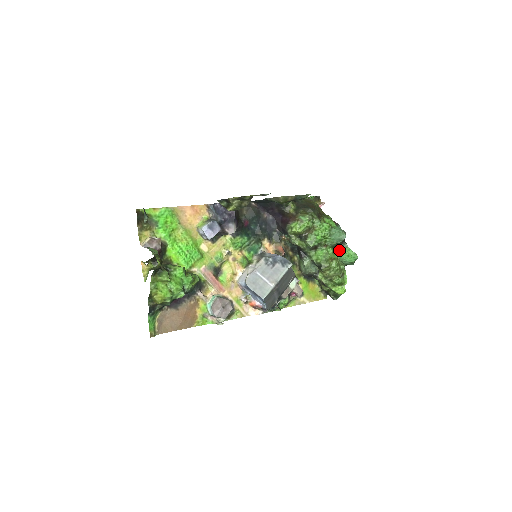
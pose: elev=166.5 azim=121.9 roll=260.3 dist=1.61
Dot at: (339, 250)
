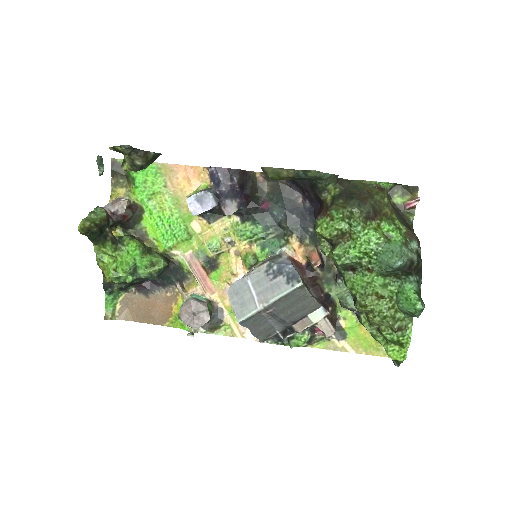
Dot at: (397, 284)
